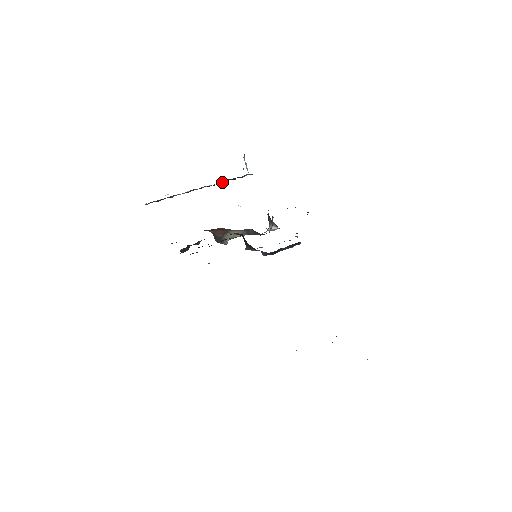
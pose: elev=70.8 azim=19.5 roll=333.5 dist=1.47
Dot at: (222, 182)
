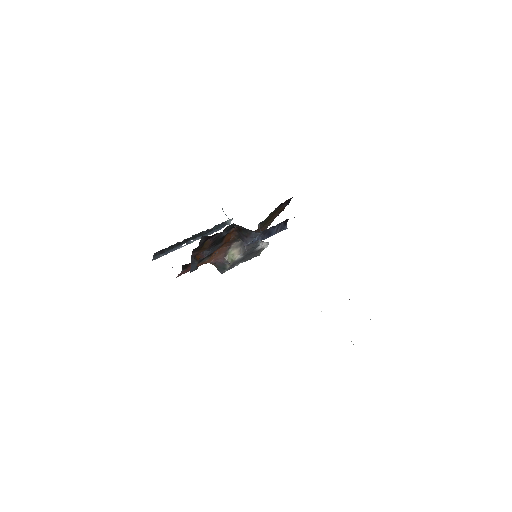
Dot at: (211, 233)
